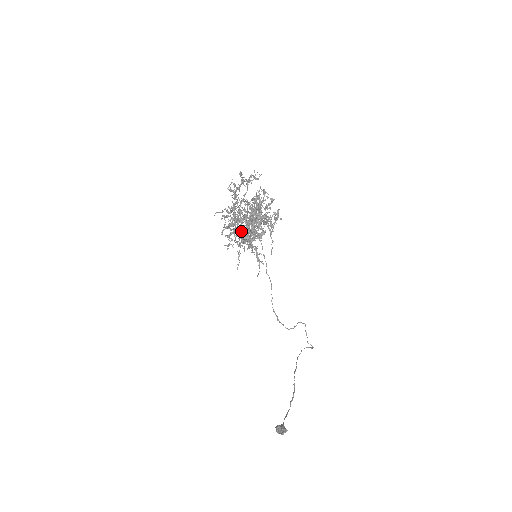
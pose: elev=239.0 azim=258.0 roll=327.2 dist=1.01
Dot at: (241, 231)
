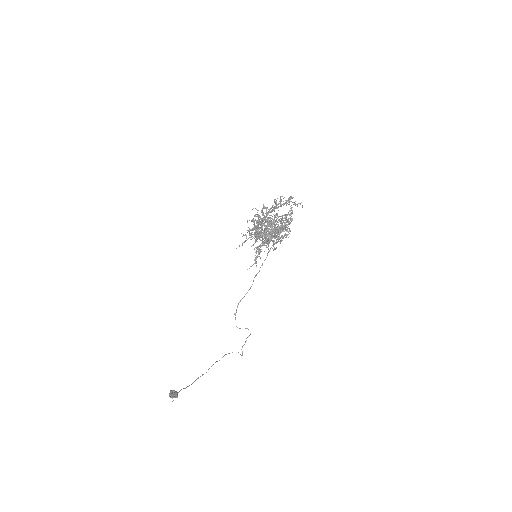
Dot at: occluded
